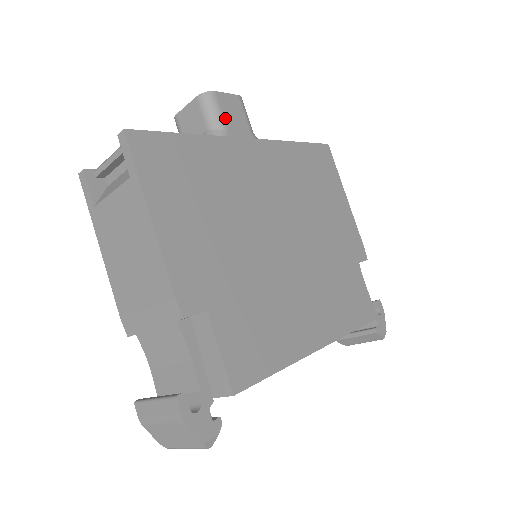
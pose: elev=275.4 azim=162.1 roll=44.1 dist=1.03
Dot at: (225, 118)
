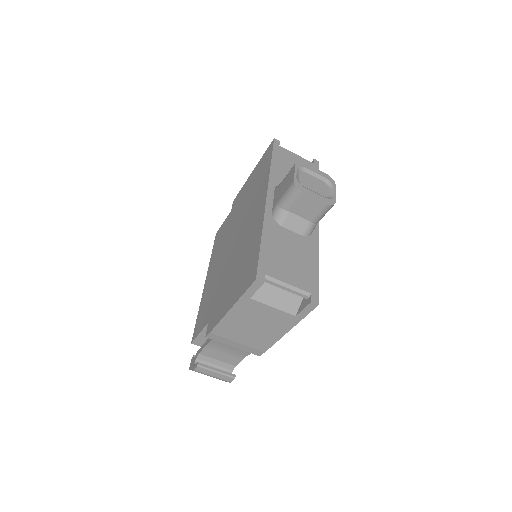
Dot at: occluded
